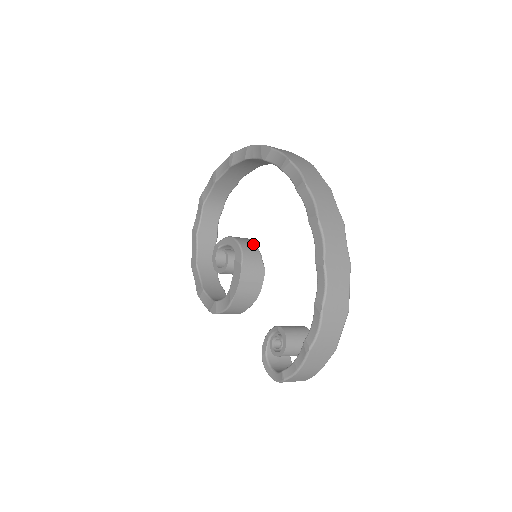
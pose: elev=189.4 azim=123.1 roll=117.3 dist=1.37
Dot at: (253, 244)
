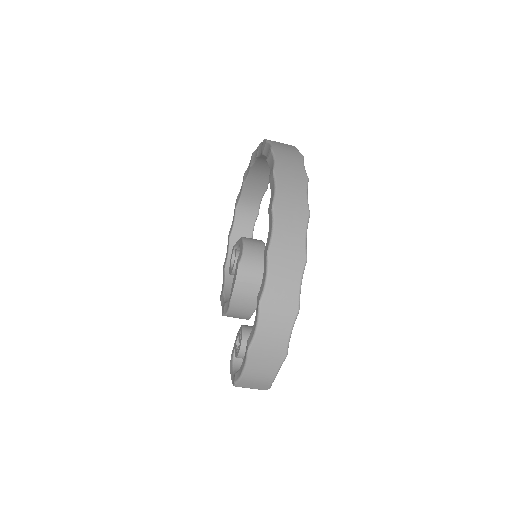
Dot at: (261, 245)
